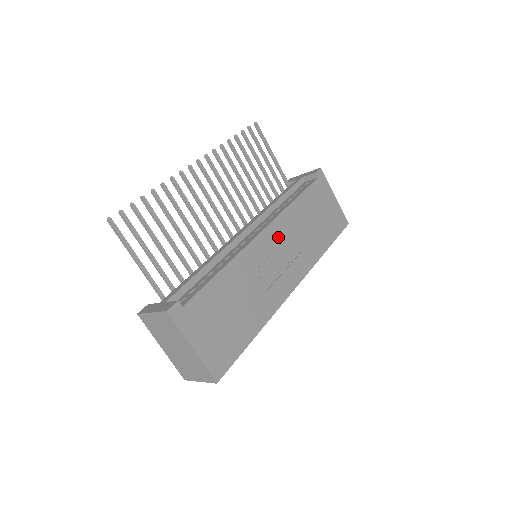
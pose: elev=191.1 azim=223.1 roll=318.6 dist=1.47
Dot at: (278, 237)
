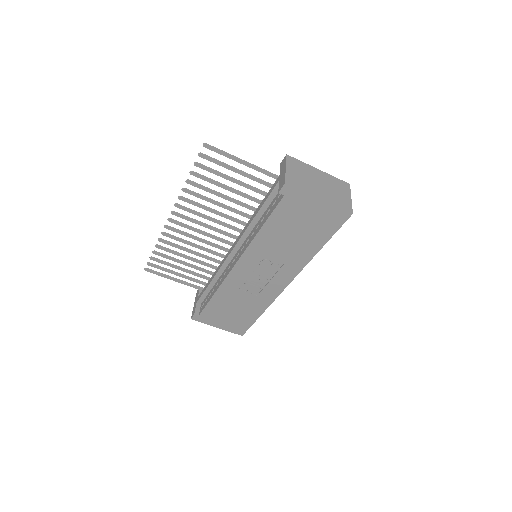
Dot at: (253, 262)
